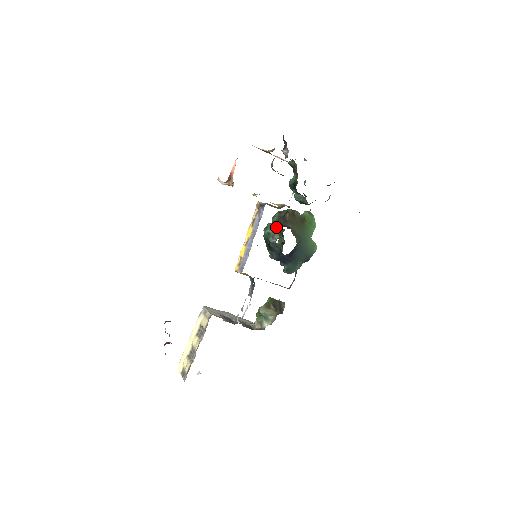
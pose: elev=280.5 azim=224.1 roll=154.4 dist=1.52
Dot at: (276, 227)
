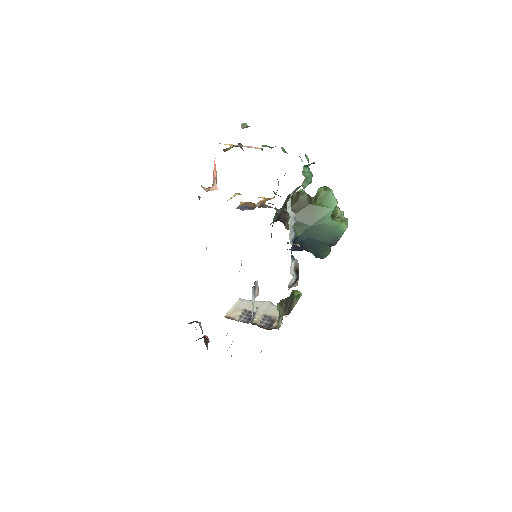
Dot at: (273, 221)
